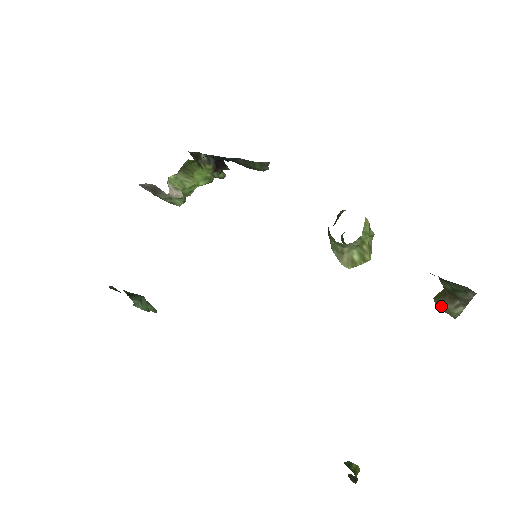
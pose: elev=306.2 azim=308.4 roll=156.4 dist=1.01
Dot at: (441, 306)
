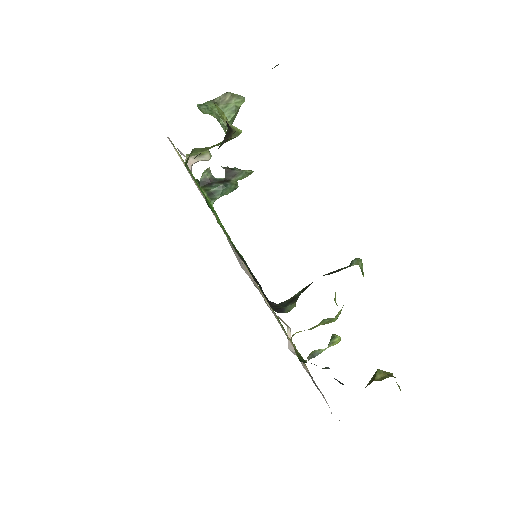
Dot at: occluded
